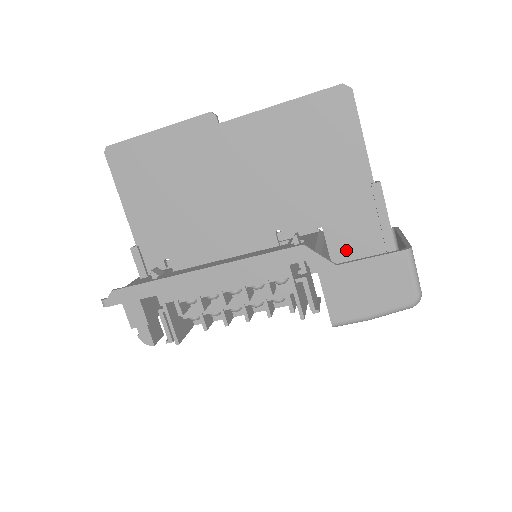
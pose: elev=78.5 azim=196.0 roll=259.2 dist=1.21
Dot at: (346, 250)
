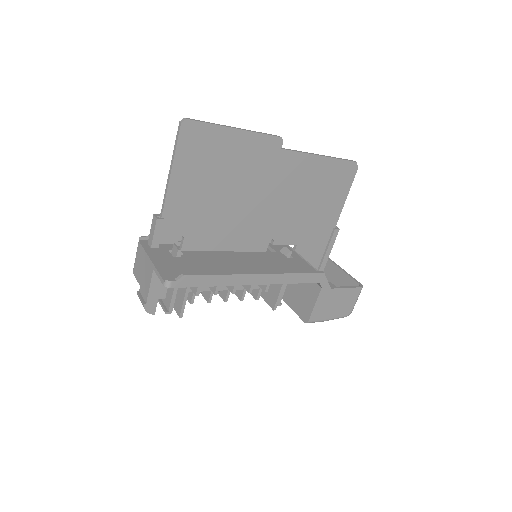
Dot at: occluded
